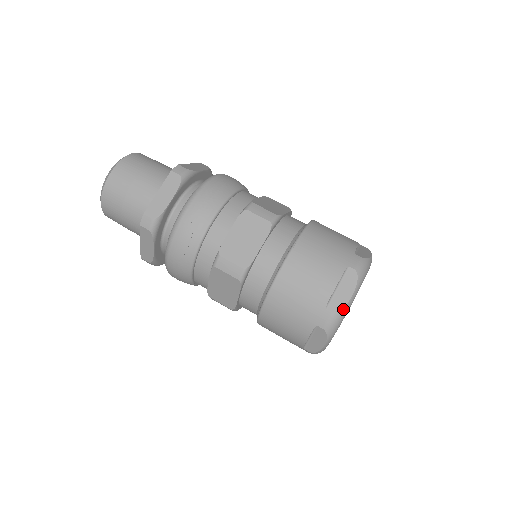
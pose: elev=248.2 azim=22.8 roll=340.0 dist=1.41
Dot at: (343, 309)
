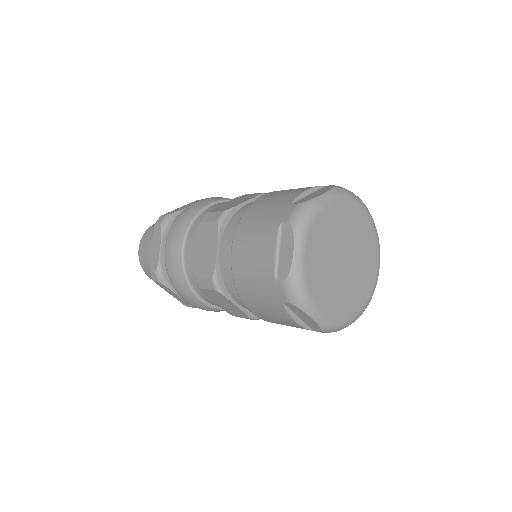
Dot at: (291, 272)
